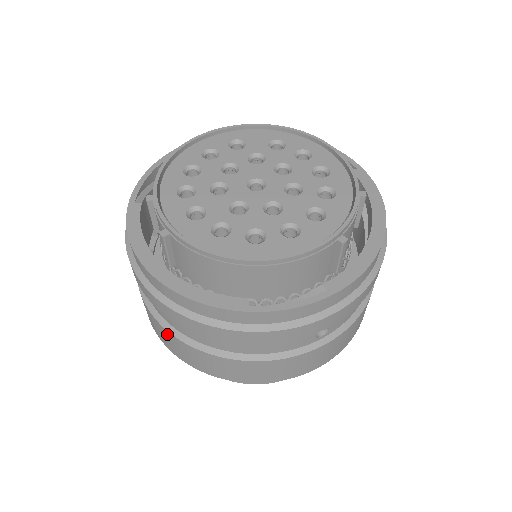
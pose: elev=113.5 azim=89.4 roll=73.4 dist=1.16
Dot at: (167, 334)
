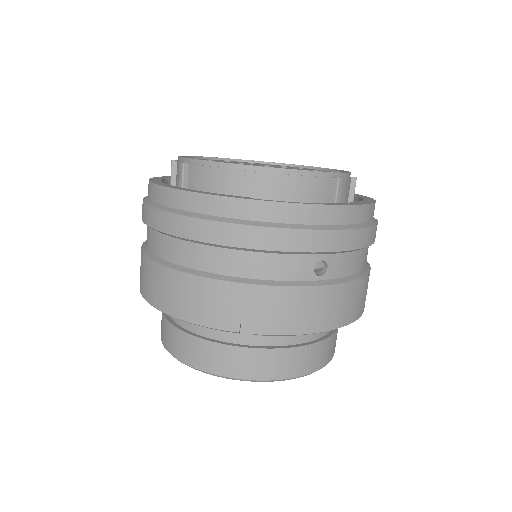
Dot at: (163, 274)
